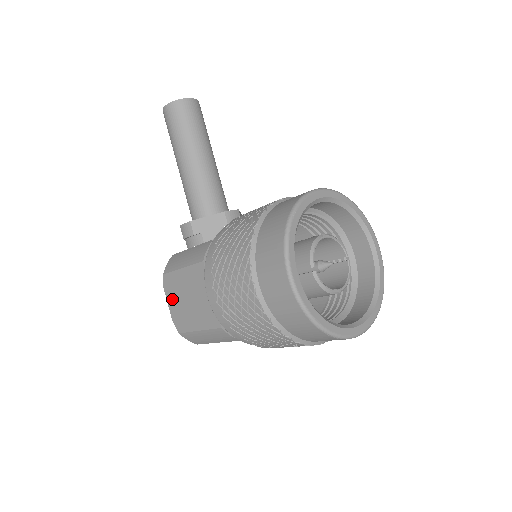
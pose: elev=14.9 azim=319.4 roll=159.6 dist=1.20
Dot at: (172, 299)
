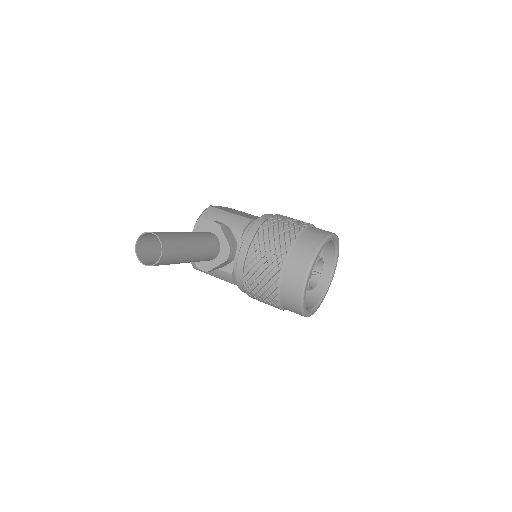
Dot at: occluded
